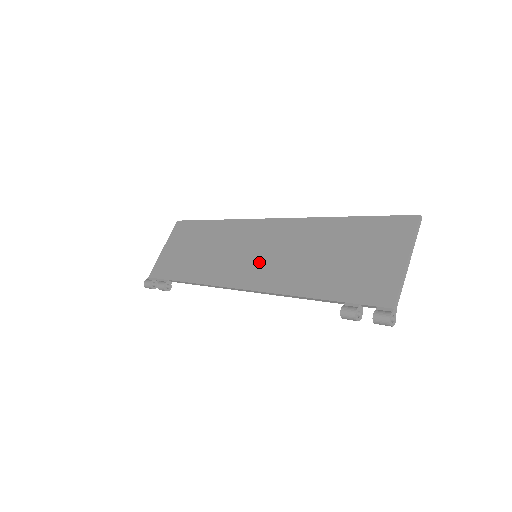
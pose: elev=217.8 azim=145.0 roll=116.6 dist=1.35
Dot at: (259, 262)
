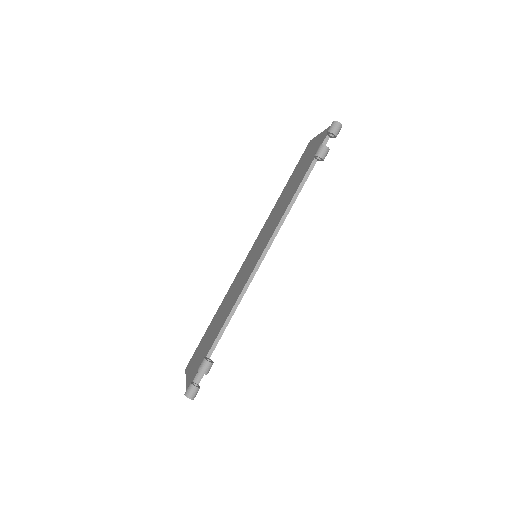
Dot at: (260, 247)
